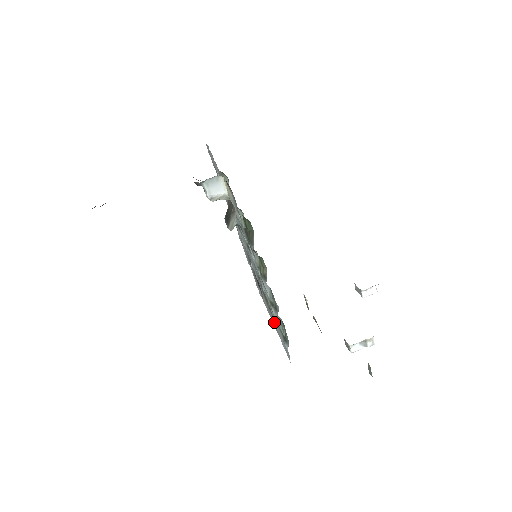
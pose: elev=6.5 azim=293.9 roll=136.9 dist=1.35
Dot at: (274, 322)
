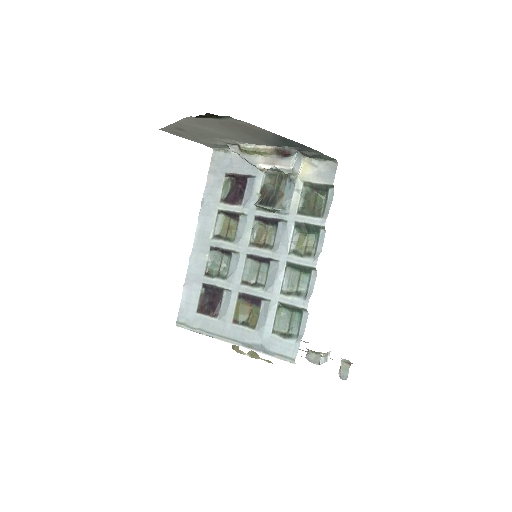
Dot at: (249, 334)
